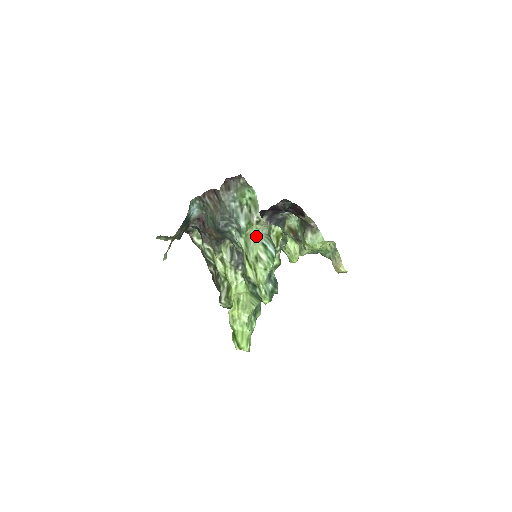
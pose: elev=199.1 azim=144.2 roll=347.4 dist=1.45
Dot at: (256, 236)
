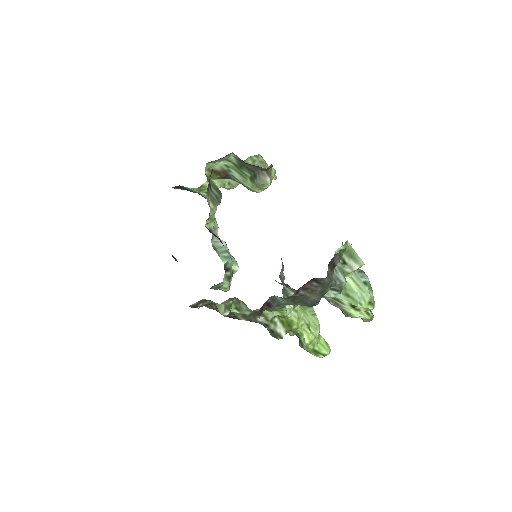
Dot at: (356, 281)
